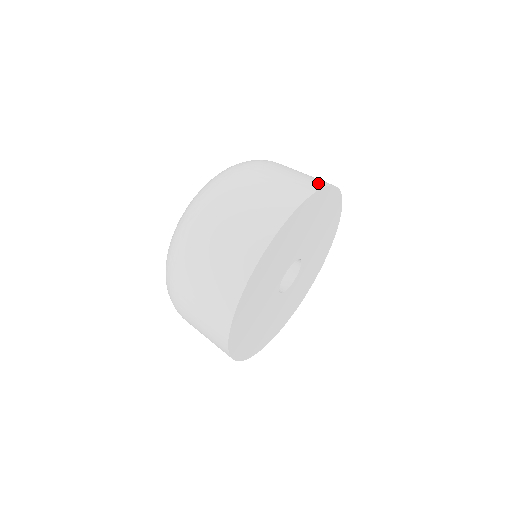
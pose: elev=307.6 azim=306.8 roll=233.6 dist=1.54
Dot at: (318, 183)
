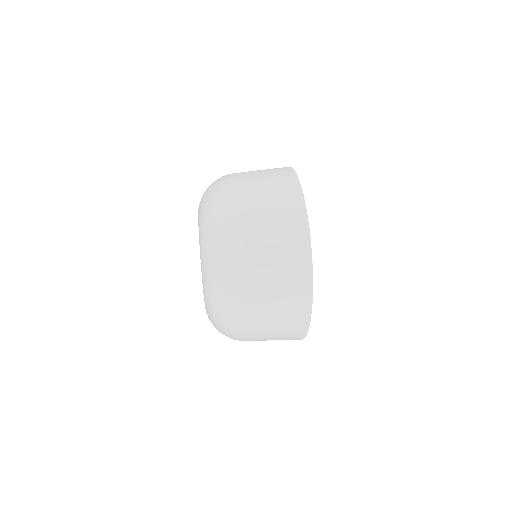
Dot at: occluded
